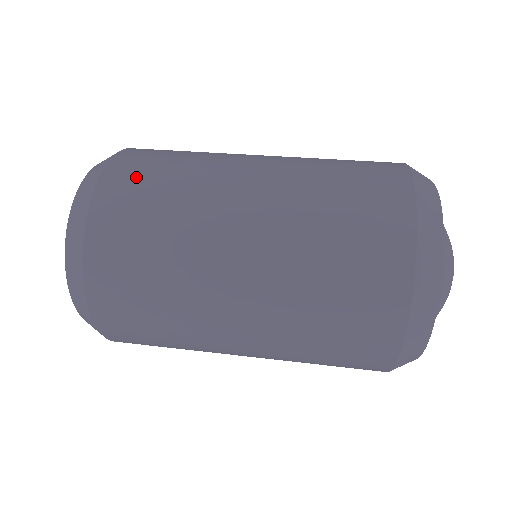
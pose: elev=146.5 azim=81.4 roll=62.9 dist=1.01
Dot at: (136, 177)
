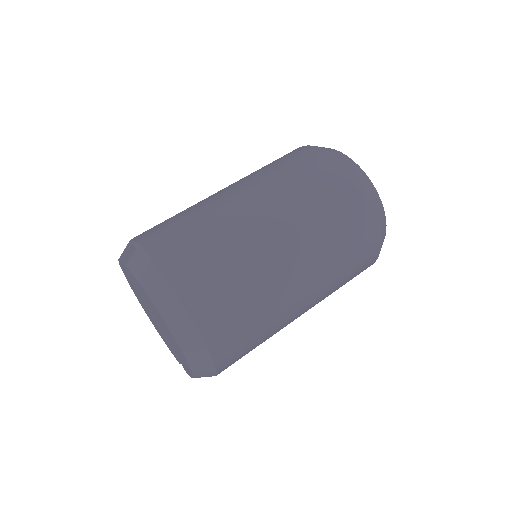
Dot at: (196, 268)
